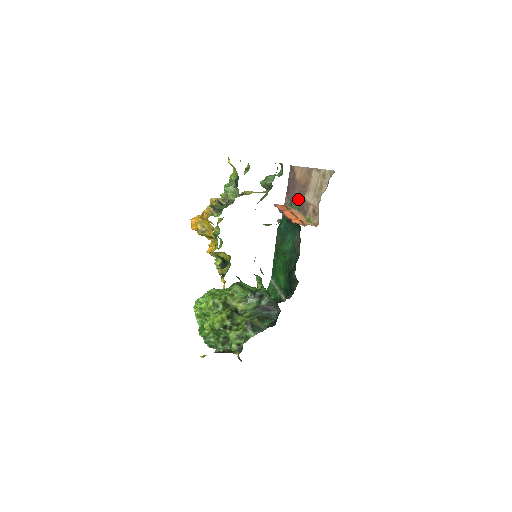
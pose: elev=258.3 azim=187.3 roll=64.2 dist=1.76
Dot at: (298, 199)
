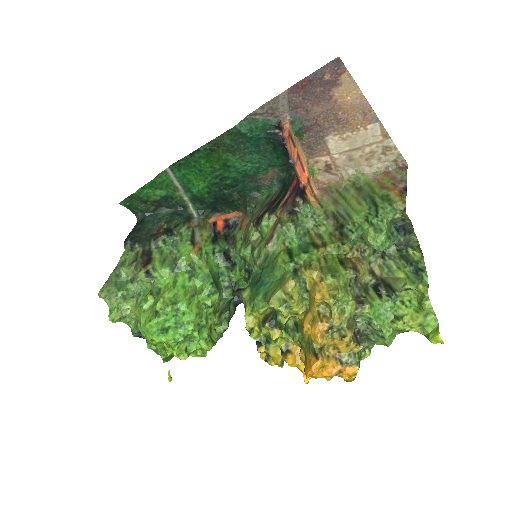
Dot at: (311, 124)
